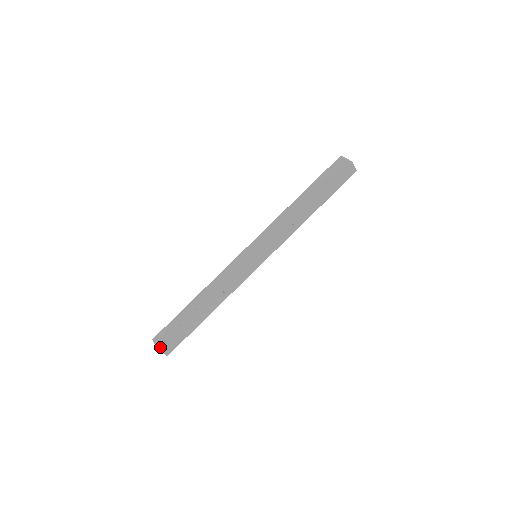
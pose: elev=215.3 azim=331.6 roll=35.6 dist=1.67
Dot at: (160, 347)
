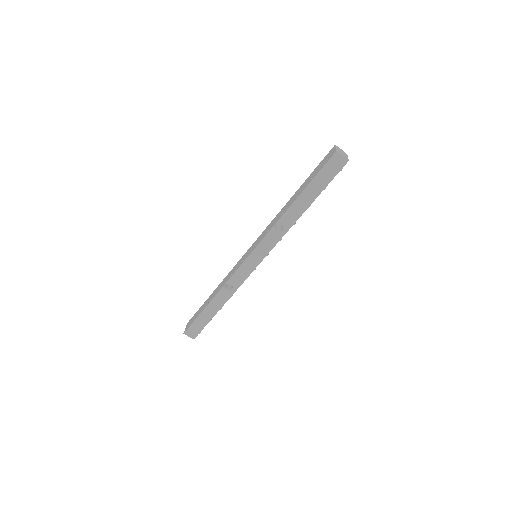
Dot at: (185, 330)
